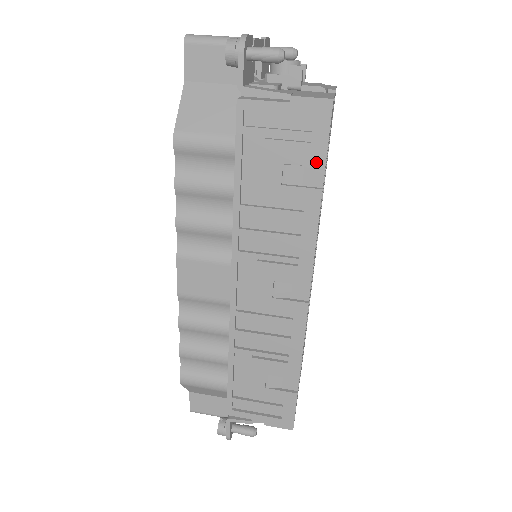
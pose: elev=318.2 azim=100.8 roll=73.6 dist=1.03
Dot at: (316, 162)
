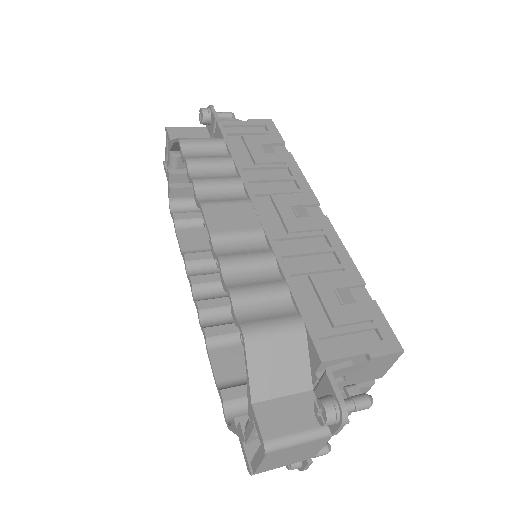
Dot at: (278, 142)
